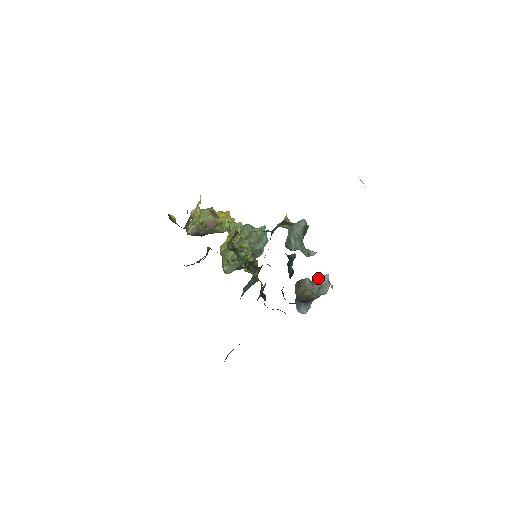
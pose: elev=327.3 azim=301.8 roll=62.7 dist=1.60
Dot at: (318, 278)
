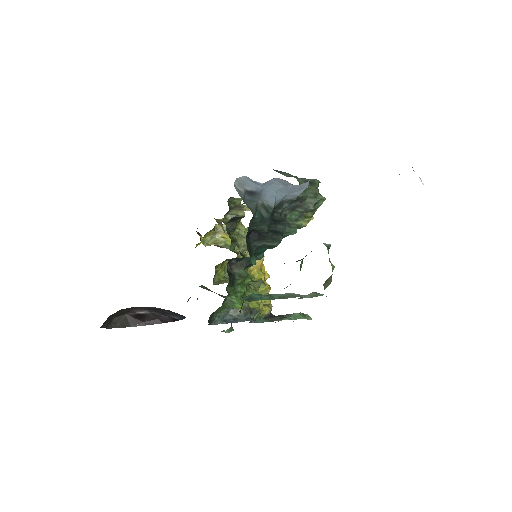
Dot at: occluded
